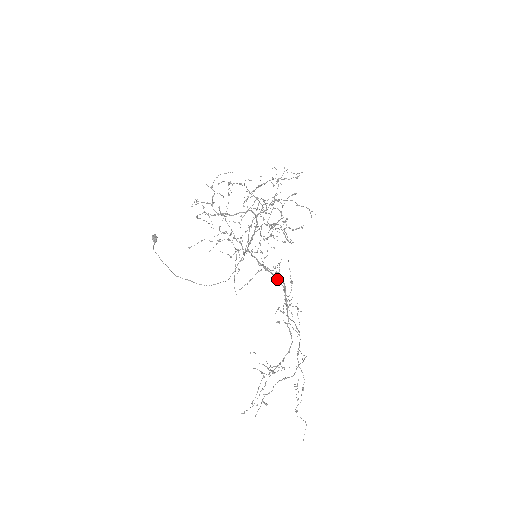
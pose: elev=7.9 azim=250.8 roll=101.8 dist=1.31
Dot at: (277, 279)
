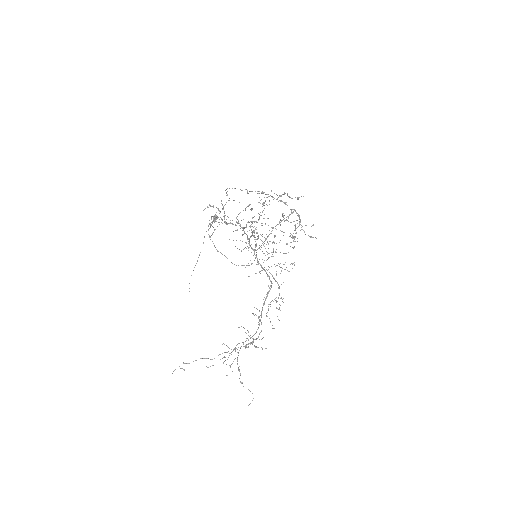
Dot at: (273, 278)
